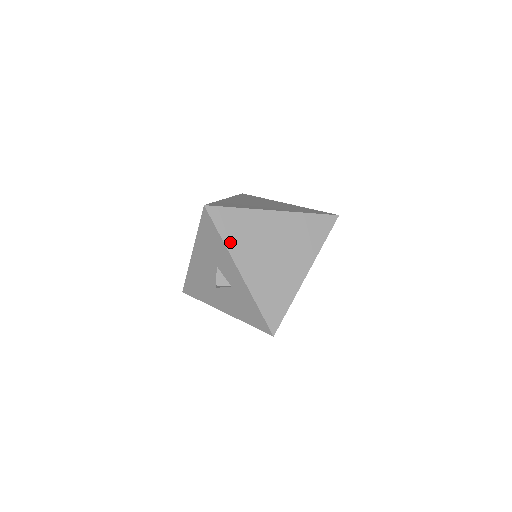
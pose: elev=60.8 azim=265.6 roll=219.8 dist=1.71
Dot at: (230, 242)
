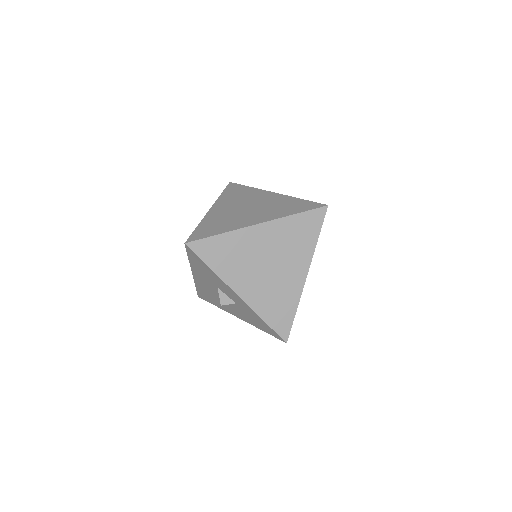
Dot at: (221, 270)
